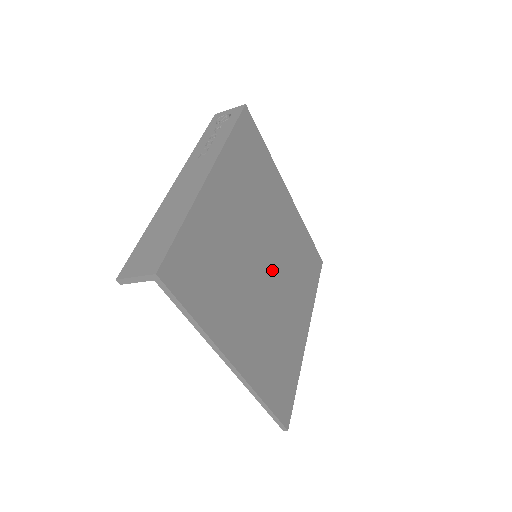
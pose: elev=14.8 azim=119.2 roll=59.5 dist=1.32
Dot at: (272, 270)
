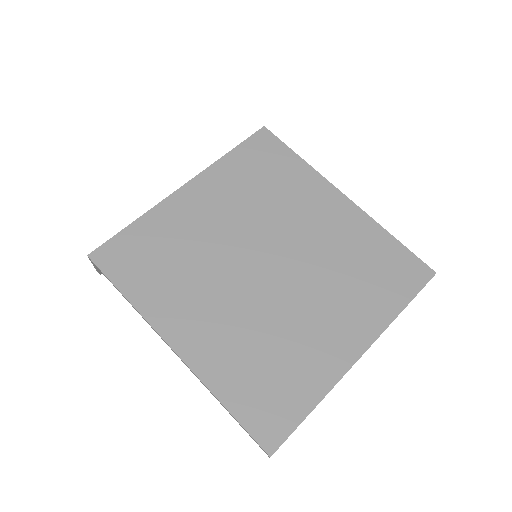
Dot at: (279, 270)
